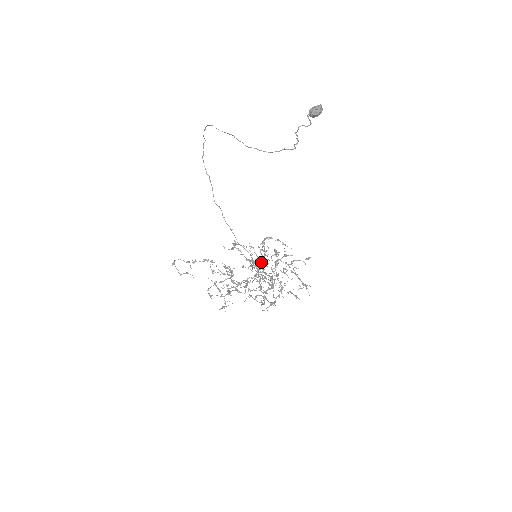
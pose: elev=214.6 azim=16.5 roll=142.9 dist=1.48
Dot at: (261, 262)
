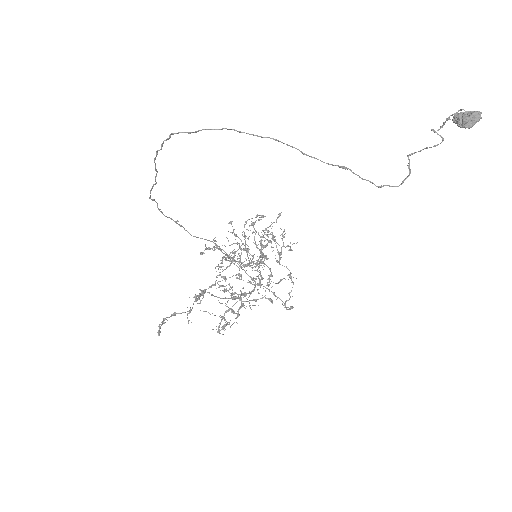
Dot at: (262, 259)
